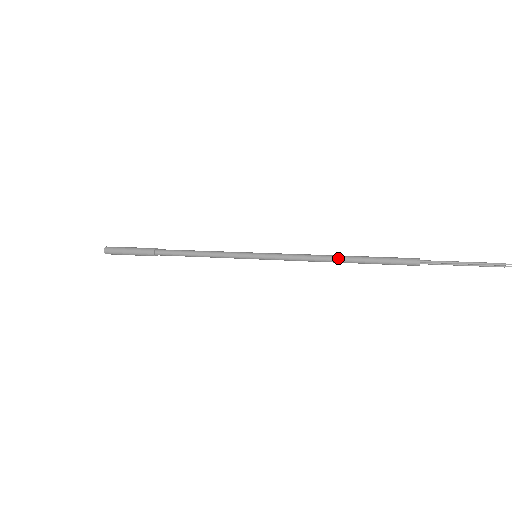
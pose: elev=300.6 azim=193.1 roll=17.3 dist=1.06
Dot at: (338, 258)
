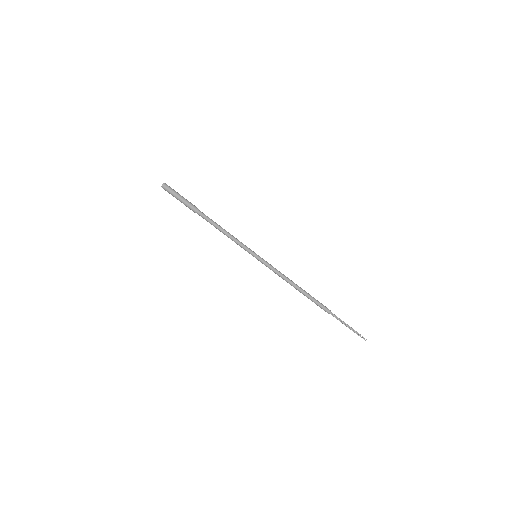
Dot at: (297, 286)
